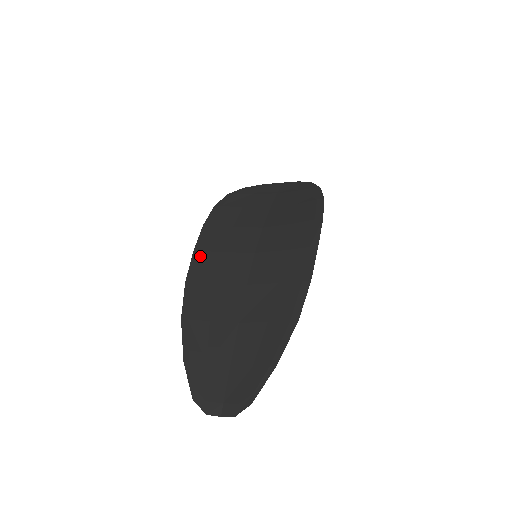
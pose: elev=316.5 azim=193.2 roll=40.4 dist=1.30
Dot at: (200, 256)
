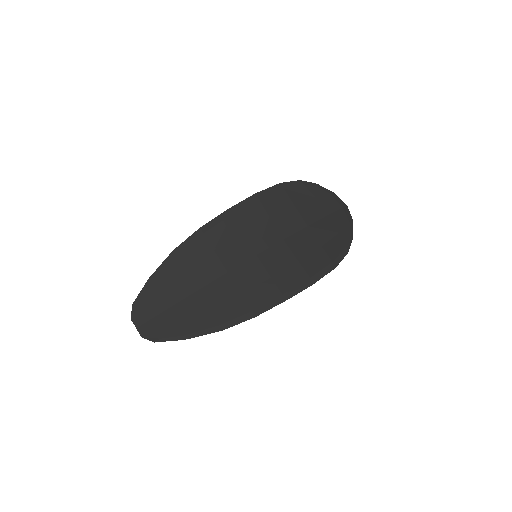
Dot at: (227, 219)
